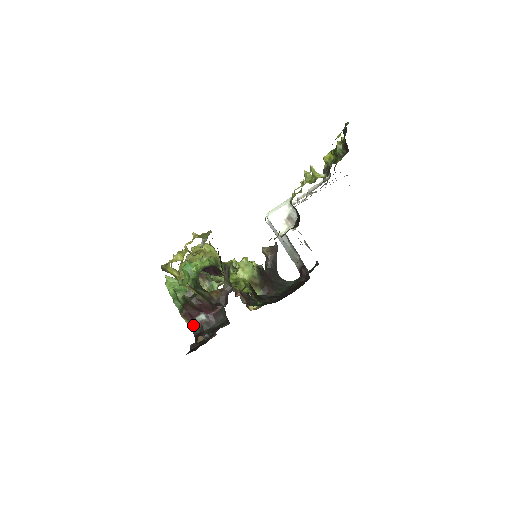
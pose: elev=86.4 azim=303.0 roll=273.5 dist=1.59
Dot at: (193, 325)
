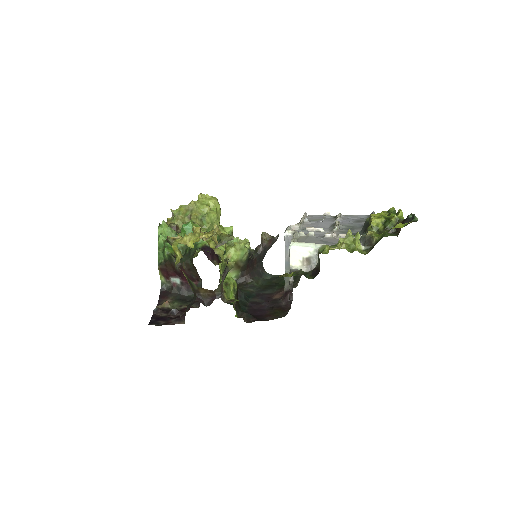
Dot at: (164, 280)
